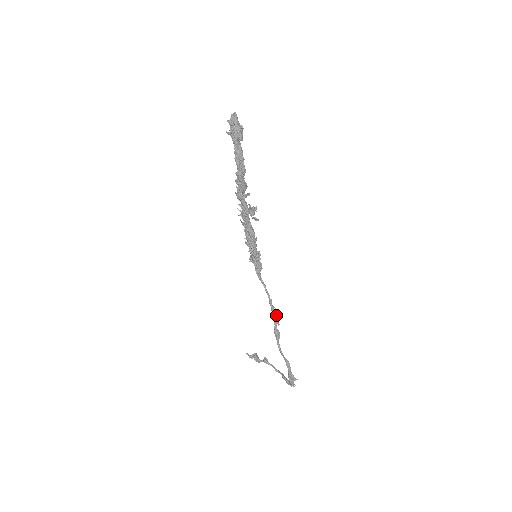
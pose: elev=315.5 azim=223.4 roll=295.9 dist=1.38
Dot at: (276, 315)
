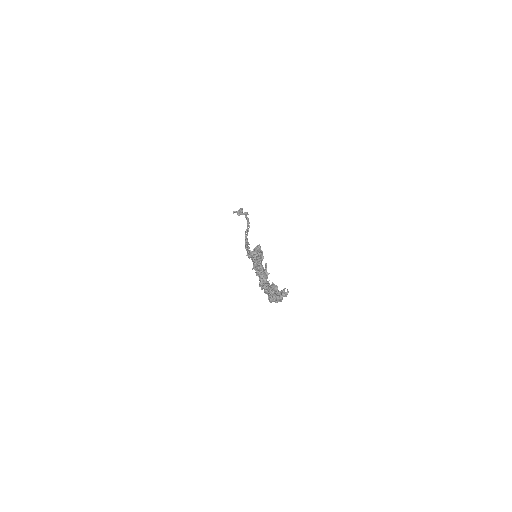
Dot at: occluded
